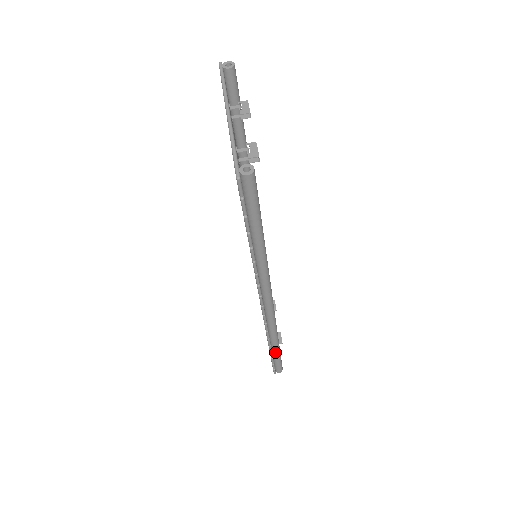
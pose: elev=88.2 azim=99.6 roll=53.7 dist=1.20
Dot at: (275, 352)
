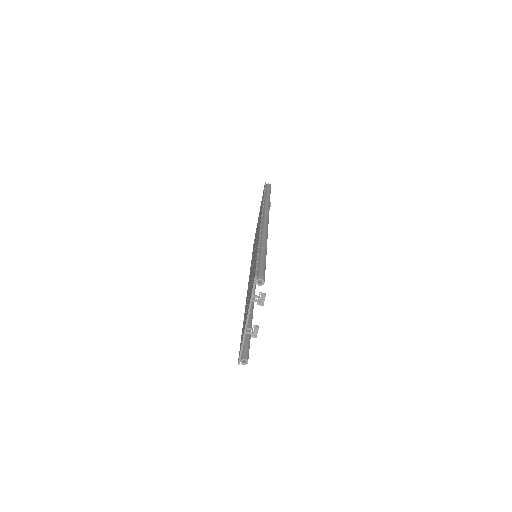
Dot at: occluded
